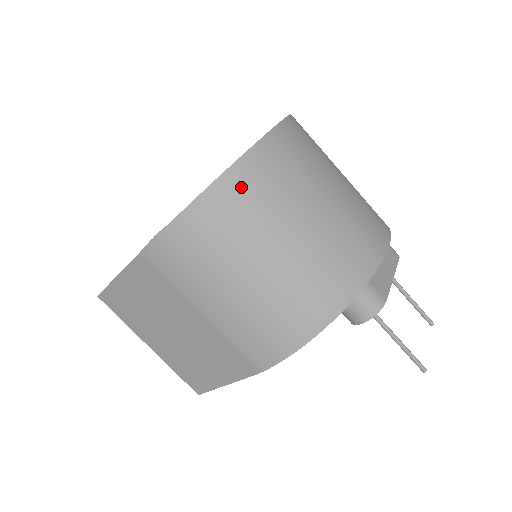
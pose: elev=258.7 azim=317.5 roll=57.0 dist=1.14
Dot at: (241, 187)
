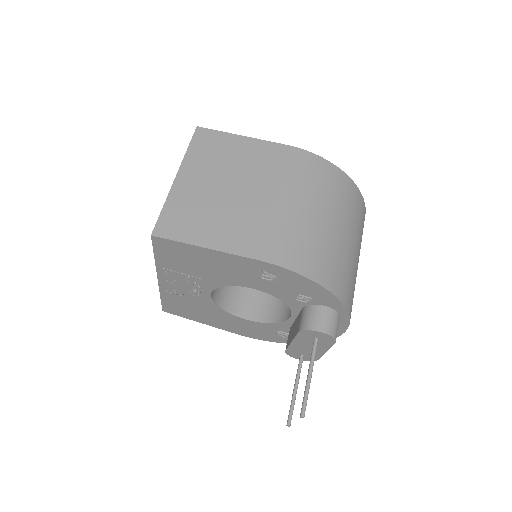
Dot at: (359, 203)
